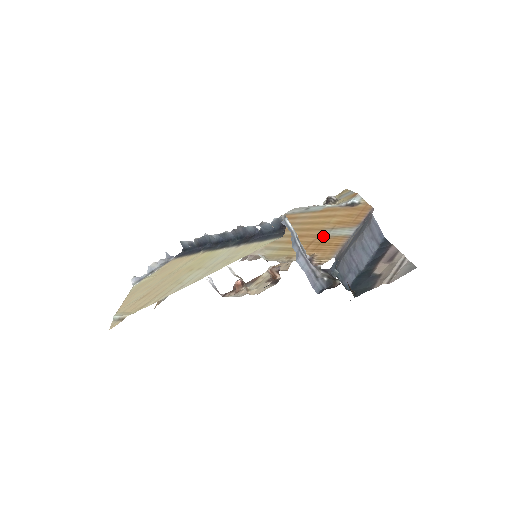
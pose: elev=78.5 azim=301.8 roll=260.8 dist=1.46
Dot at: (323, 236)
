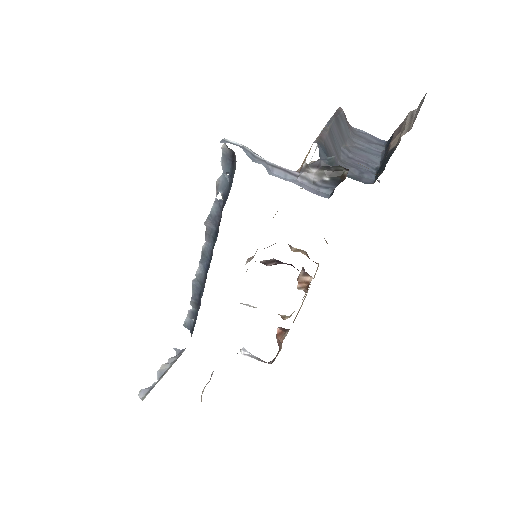
Dot at: occluded
